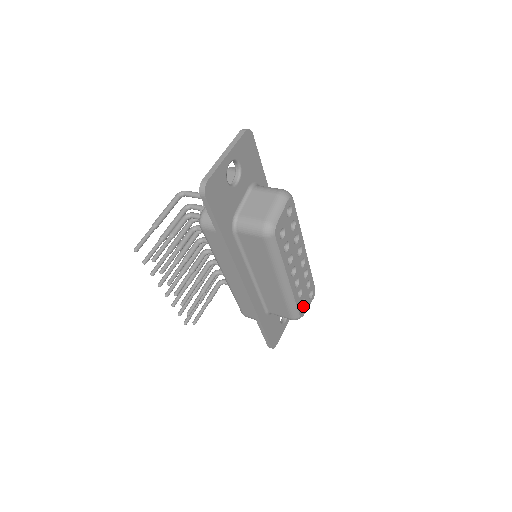
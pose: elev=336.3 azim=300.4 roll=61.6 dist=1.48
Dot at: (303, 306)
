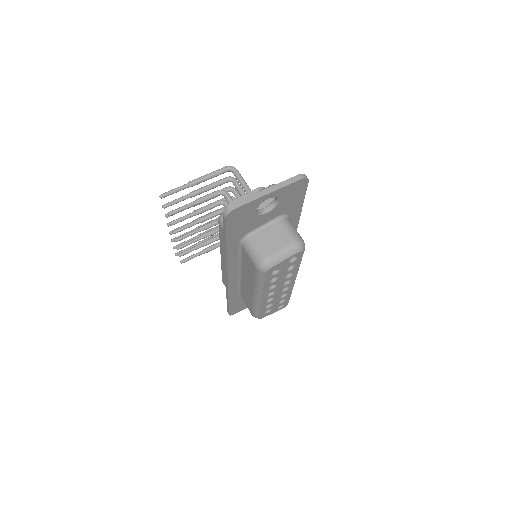
Dot at: (267, 312)
